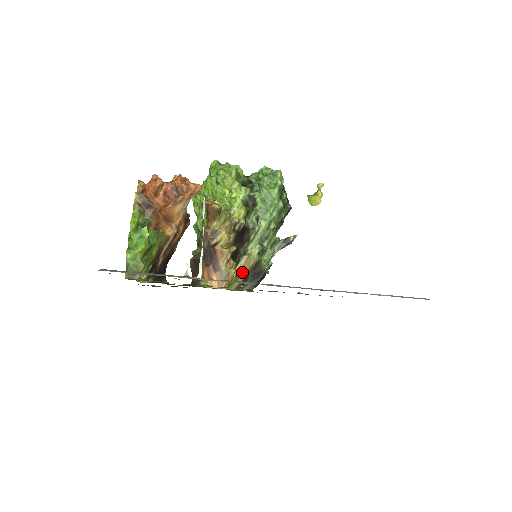
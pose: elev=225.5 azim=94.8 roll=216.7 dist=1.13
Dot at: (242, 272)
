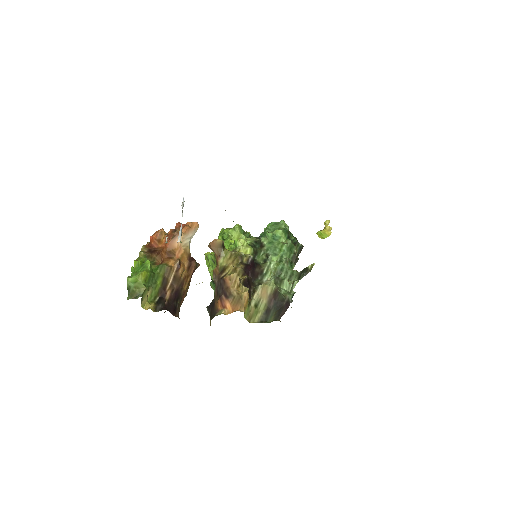
Dot at: (261, 303)
